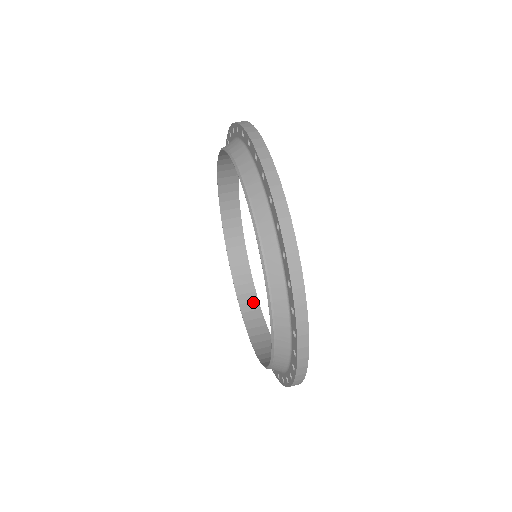
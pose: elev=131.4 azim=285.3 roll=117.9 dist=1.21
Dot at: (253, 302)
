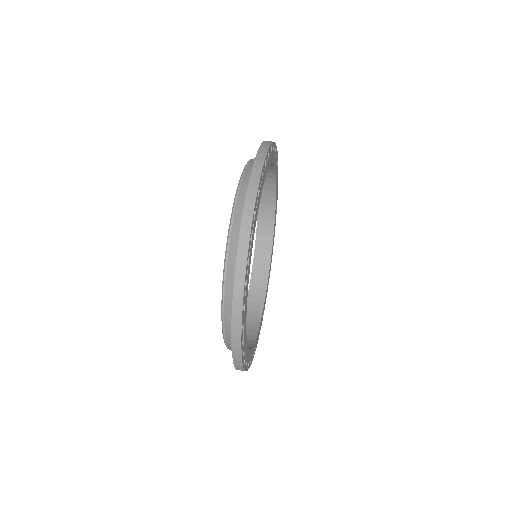
Dot at: (260, 295)
